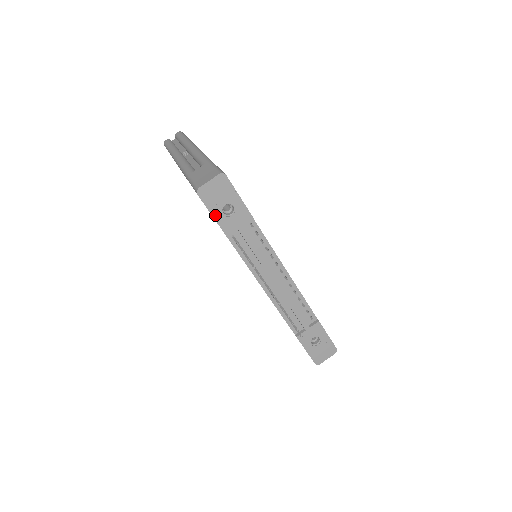
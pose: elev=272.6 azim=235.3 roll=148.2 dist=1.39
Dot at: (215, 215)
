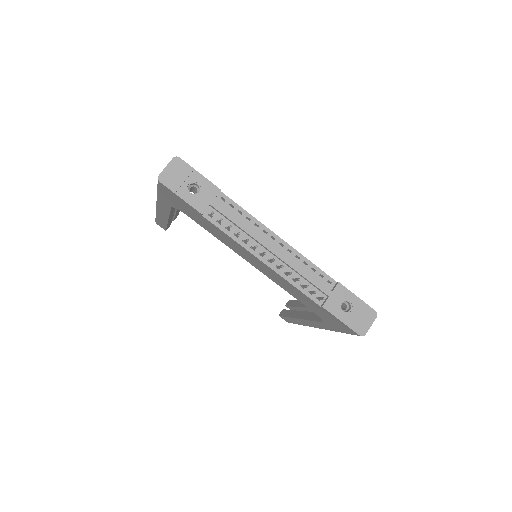
Dot at: (183, 197)
